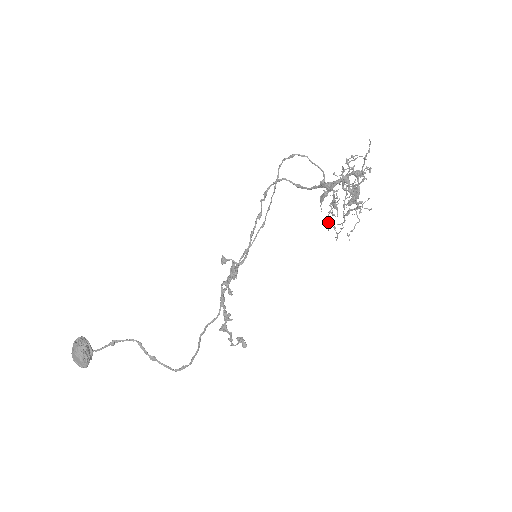
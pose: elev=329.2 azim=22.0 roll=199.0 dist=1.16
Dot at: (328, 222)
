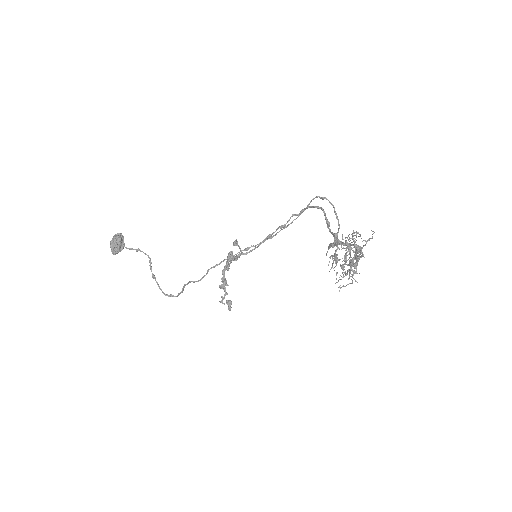
Dot at: (332, 266)
